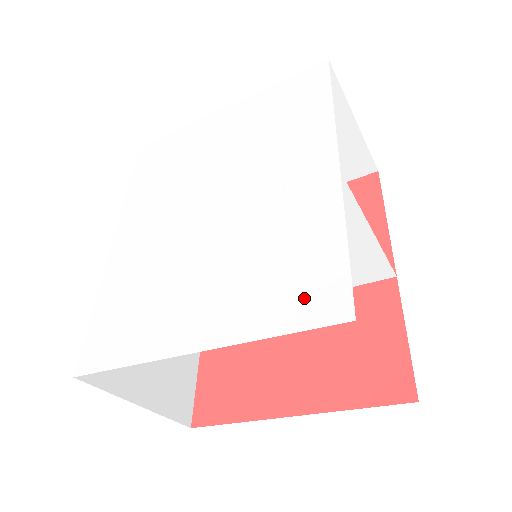
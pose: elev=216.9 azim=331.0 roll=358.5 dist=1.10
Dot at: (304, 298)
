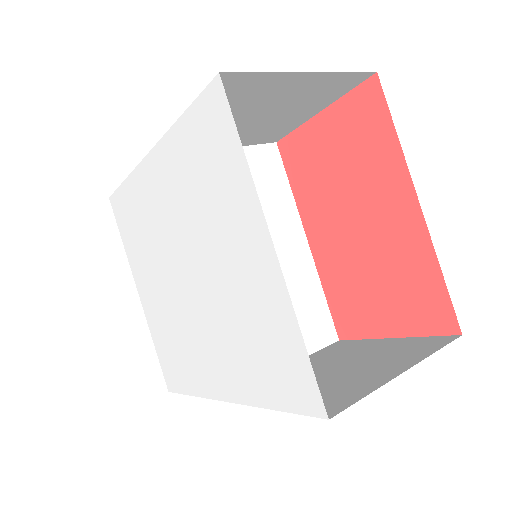
Dot at: (167, 365)
